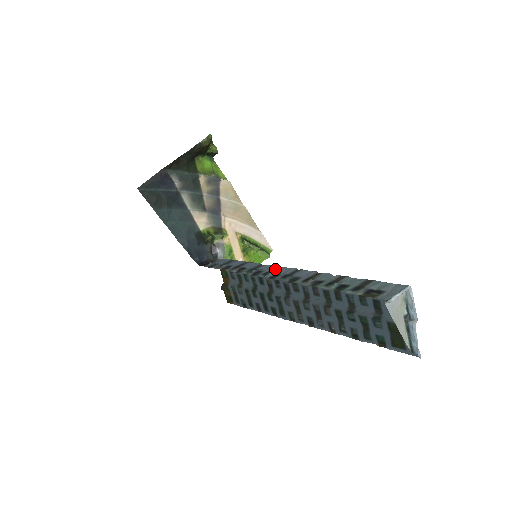
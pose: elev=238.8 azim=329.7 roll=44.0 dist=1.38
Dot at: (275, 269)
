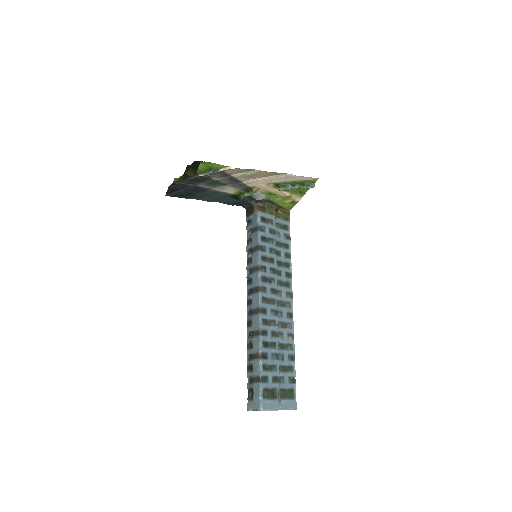
Dot at: (255, 290)
